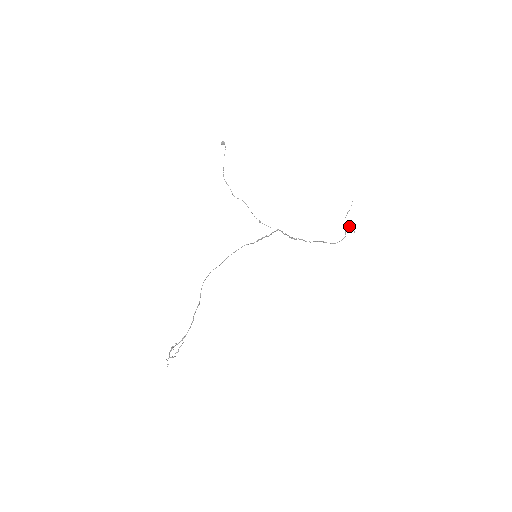
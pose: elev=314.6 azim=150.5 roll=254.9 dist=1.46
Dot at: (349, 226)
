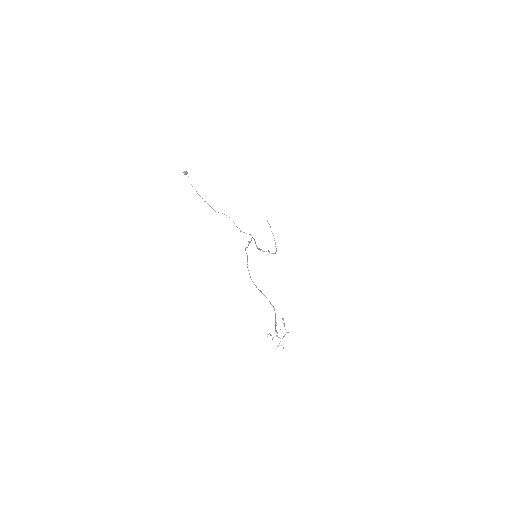
Dot at: (274, 240)
